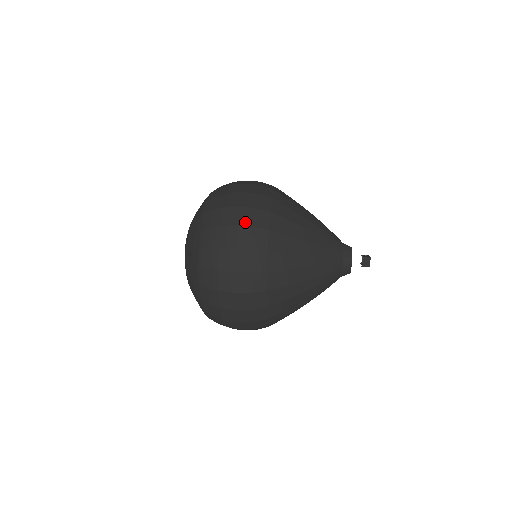
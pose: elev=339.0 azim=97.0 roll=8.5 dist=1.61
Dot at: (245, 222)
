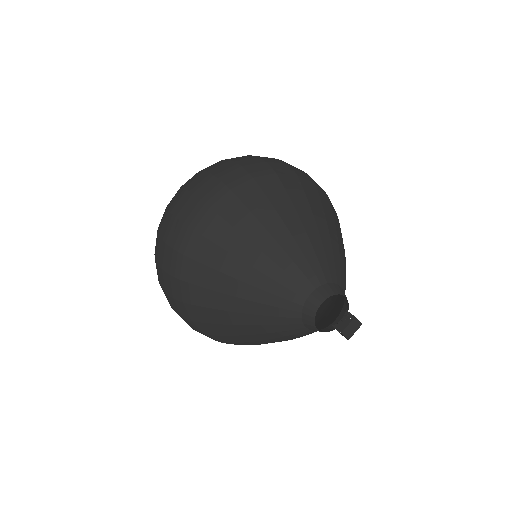
Dot at: (165, 288)
